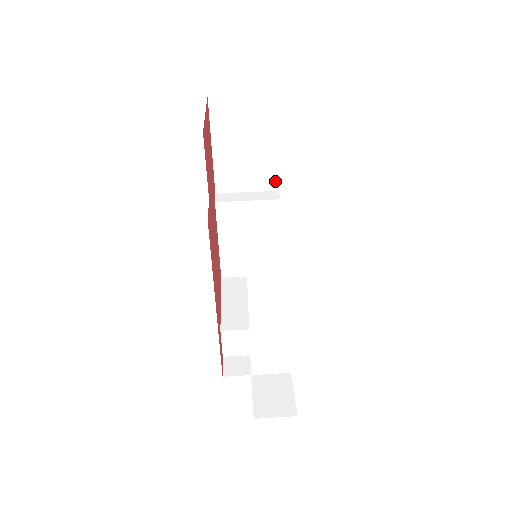
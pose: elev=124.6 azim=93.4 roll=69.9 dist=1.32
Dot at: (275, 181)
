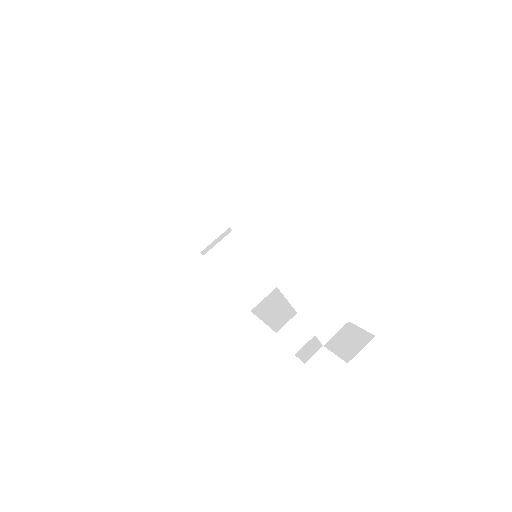
Dot at: (232, 214)
